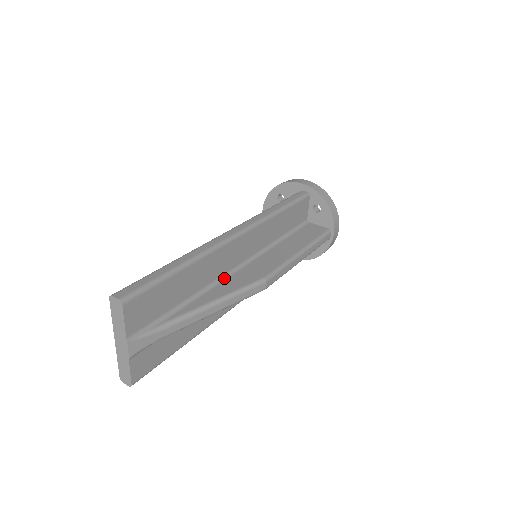
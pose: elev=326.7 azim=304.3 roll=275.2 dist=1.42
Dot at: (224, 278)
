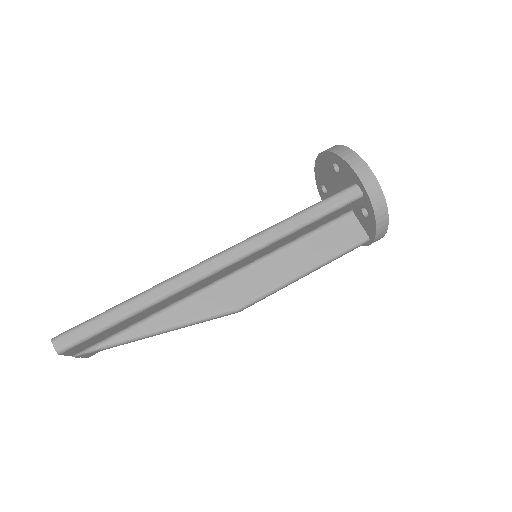
Dot at: (198, 293)
